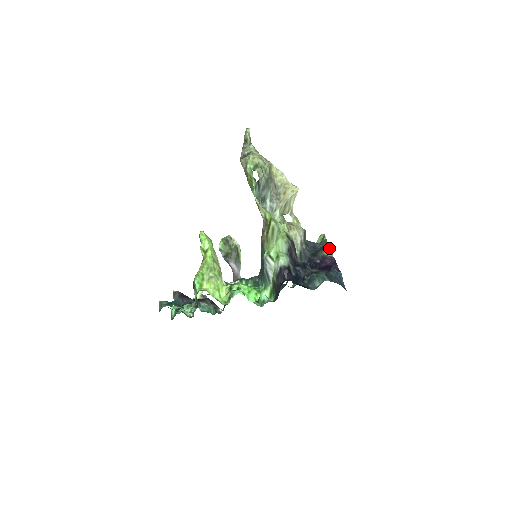
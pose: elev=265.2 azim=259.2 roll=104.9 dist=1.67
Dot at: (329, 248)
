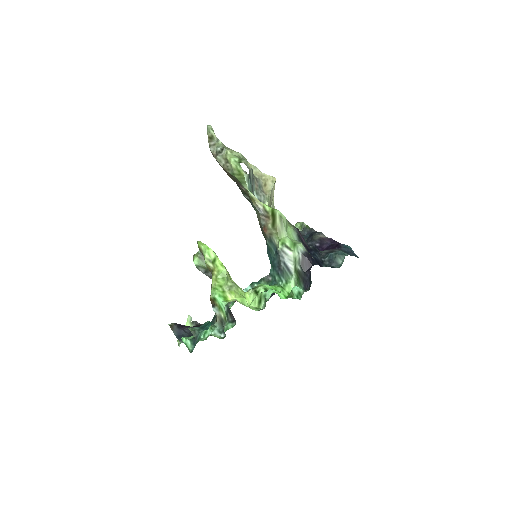
Dot at: occluded
